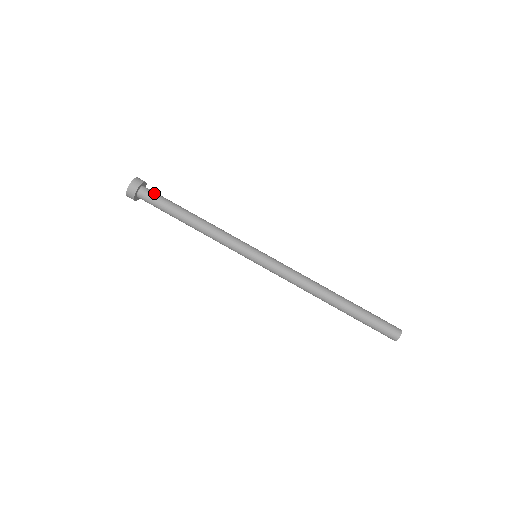
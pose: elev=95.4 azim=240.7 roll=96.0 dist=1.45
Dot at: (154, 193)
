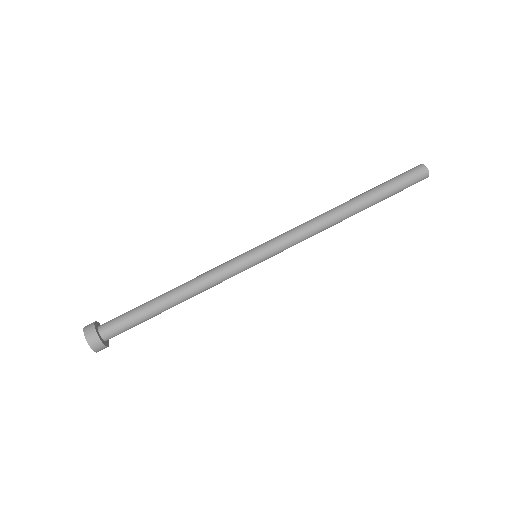
Dot at: (115, 321)
